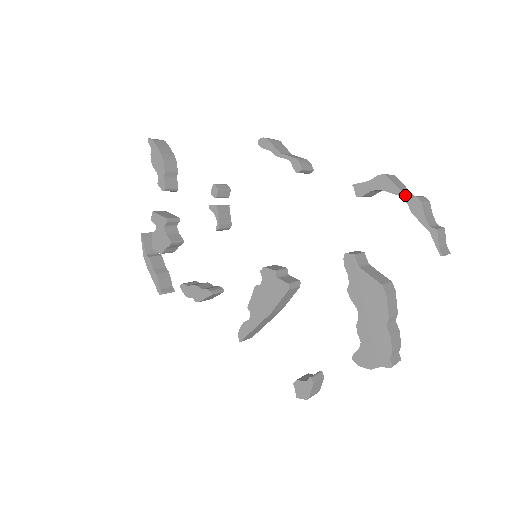
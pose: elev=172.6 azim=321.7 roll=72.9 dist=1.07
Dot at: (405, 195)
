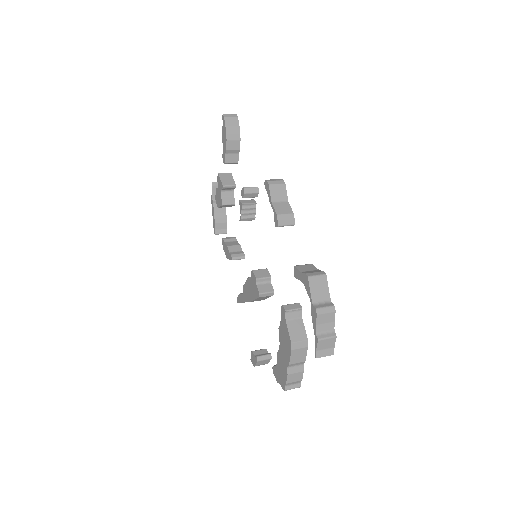
Dot at: (312, 302)
